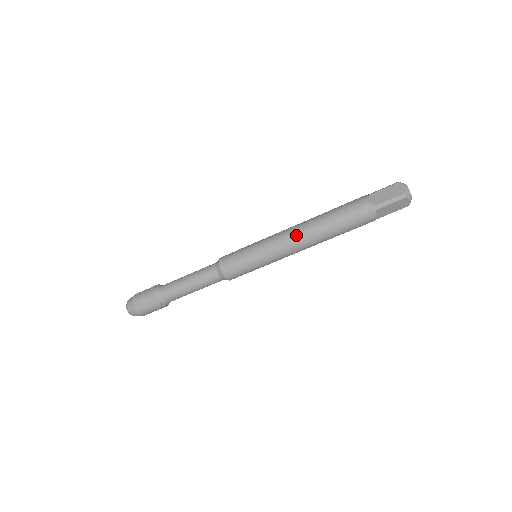
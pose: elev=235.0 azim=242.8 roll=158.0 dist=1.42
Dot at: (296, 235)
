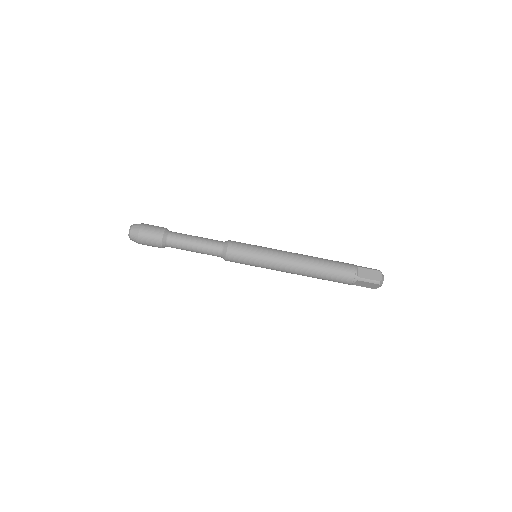
Dot at: (296, 253)
